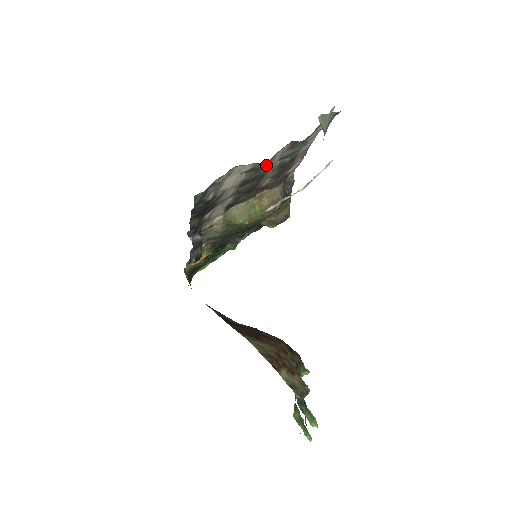
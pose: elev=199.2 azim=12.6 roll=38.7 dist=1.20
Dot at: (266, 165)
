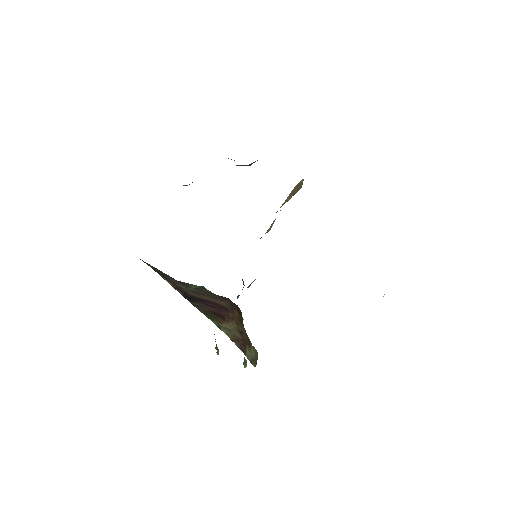
Dot at: occluded
